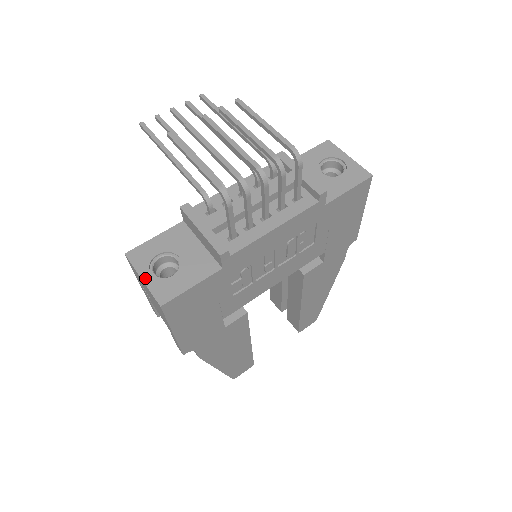
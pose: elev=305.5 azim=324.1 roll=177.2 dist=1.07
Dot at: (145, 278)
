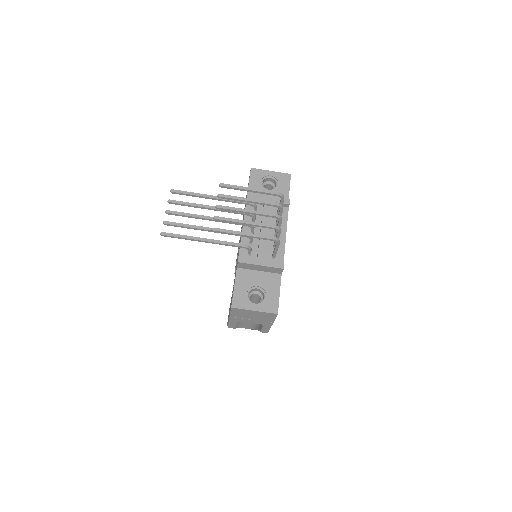
Dot at: (255, 309)
